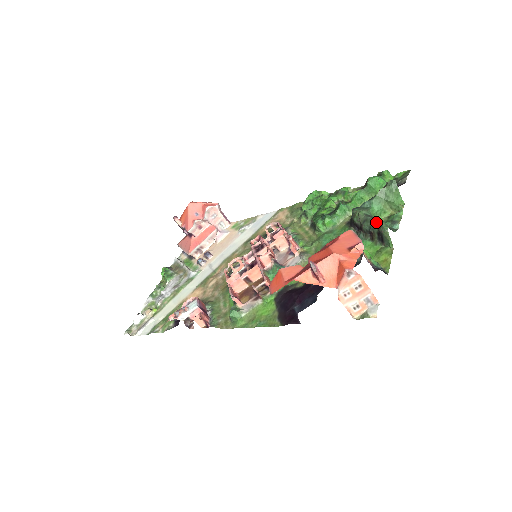
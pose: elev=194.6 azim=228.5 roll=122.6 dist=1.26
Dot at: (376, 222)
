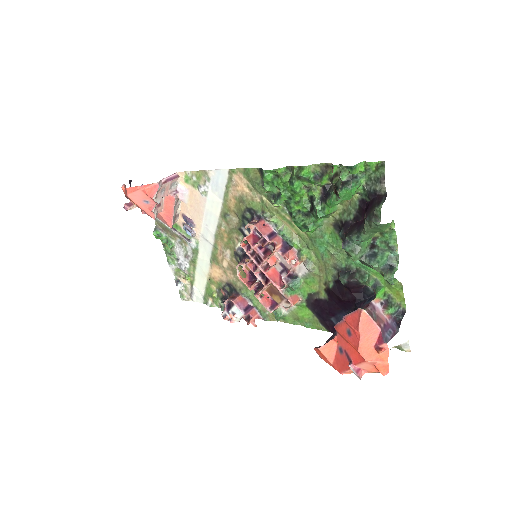
Dot at: (376, 267)
